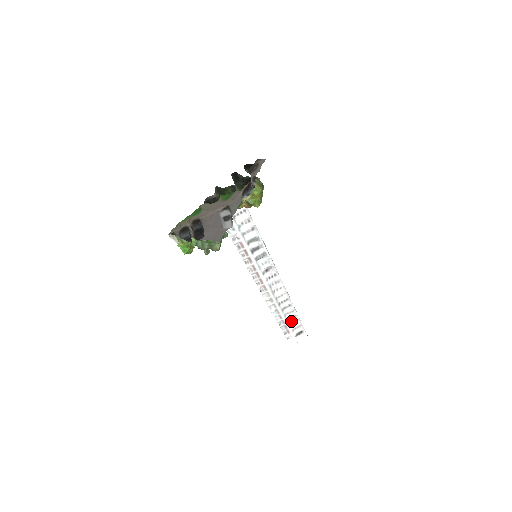
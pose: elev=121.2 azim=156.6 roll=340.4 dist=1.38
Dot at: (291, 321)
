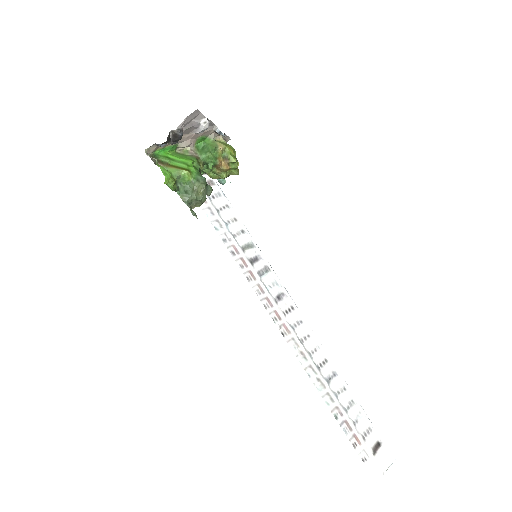
Dot at: (351, 414)
